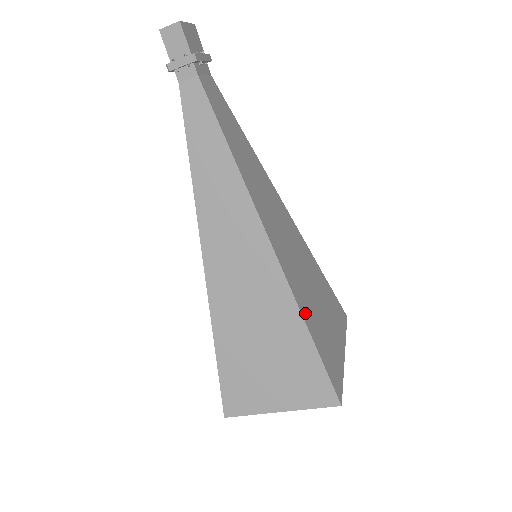
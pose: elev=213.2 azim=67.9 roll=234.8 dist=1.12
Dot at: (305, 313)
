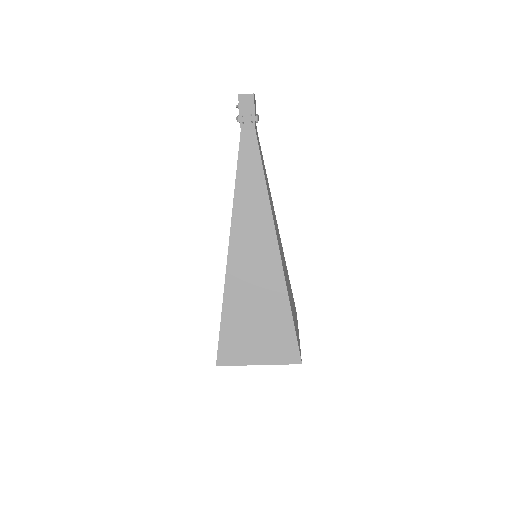
Dot at: (289, 299)
